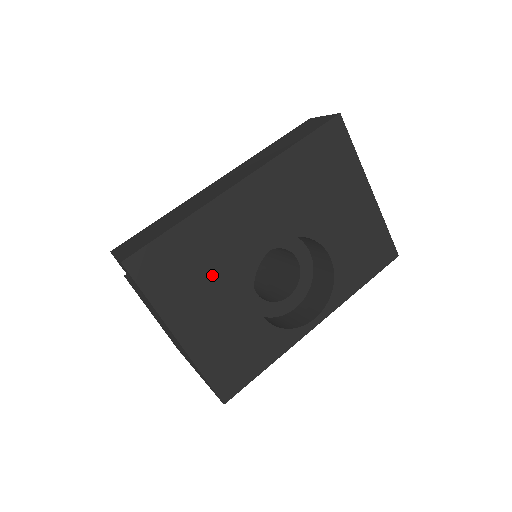
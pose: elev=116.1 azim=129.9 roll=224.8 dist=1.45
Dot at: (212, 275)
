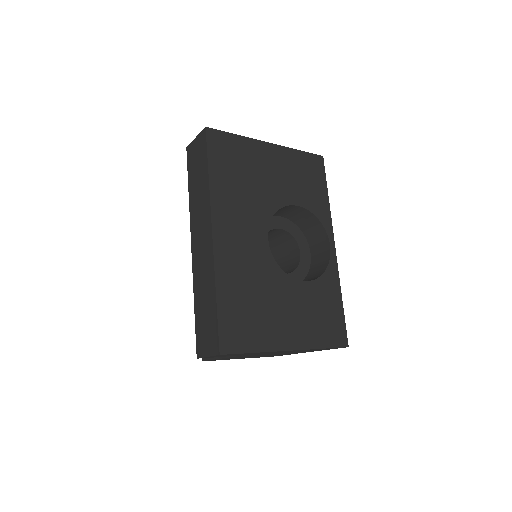
Dot at: (263, 297)
